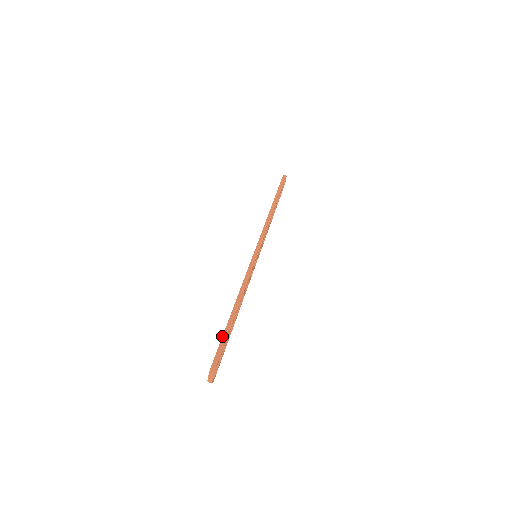
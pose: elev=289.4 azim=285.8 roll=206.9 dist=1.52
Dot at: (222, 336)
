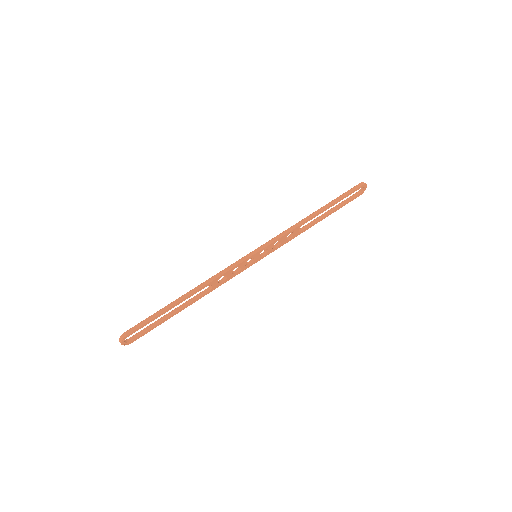
Dot at: (154, 313)
